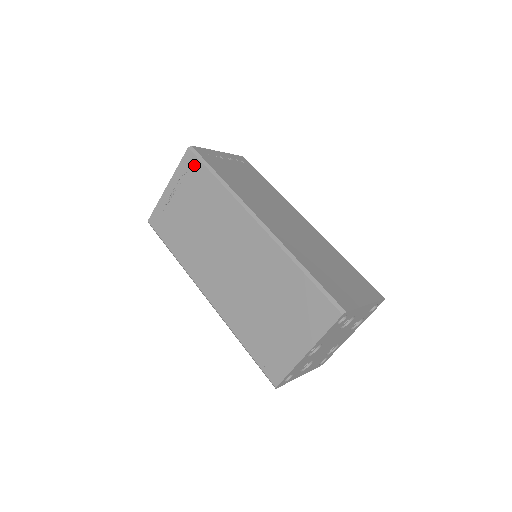
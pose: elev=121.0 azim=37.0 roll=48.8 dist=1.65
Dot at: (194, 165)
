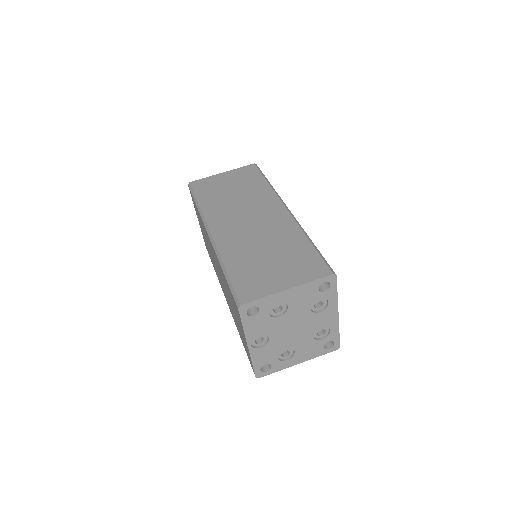
Dot at: occluded
